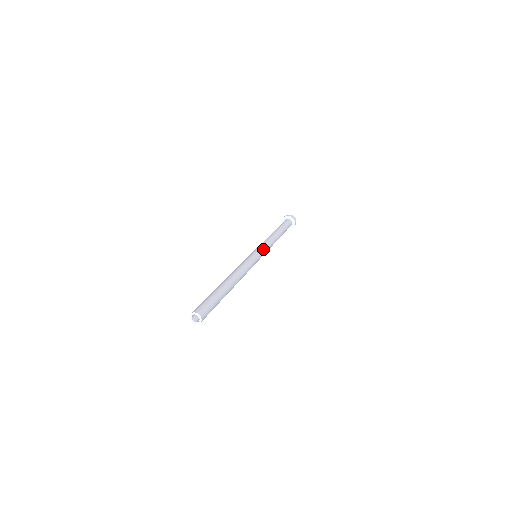
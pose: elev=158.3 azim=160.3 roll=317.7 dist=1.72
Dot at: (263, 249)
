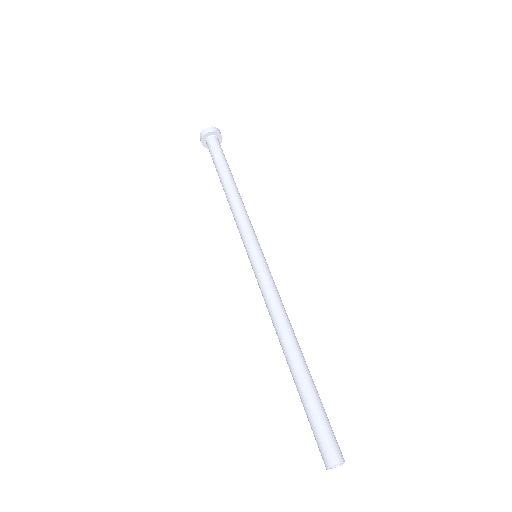
Dot at: (255, 238)
